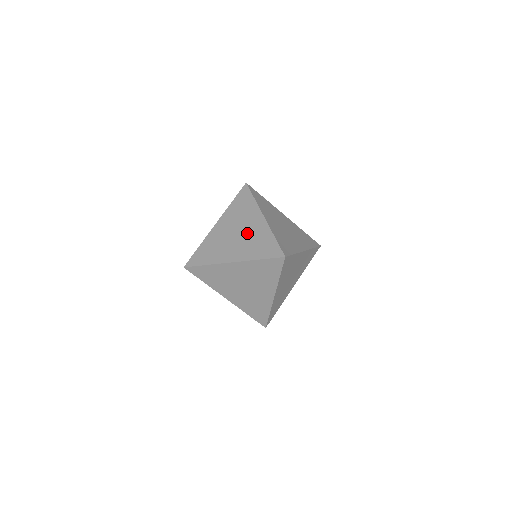
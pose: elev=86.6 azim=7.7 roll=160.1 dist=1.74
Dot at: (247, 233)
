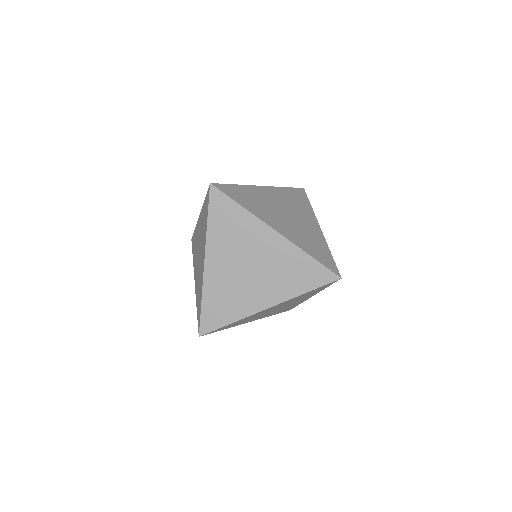
Dot at: (300, 224)
